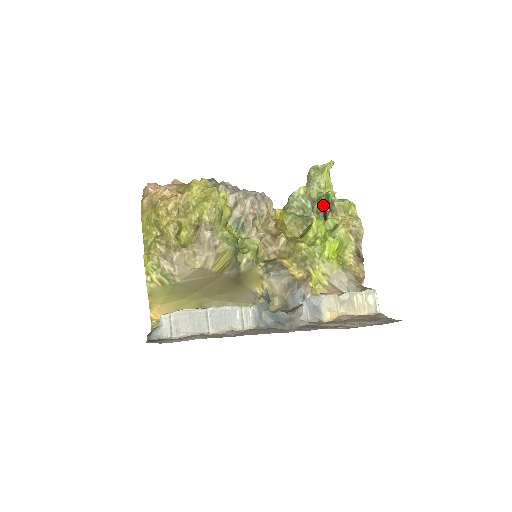
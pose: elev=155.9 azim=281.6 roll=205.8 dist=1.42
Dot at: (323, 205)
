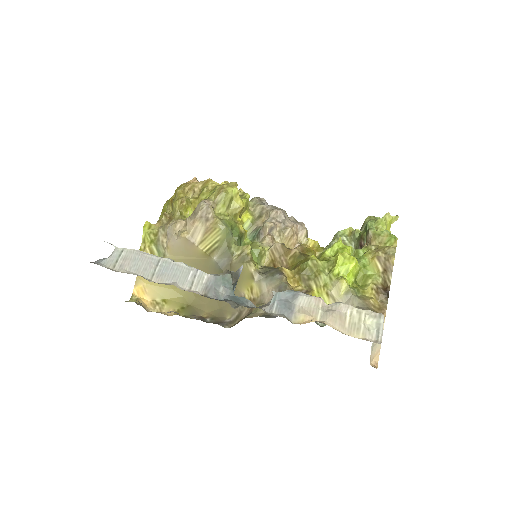
Dot at: (361, 238)
